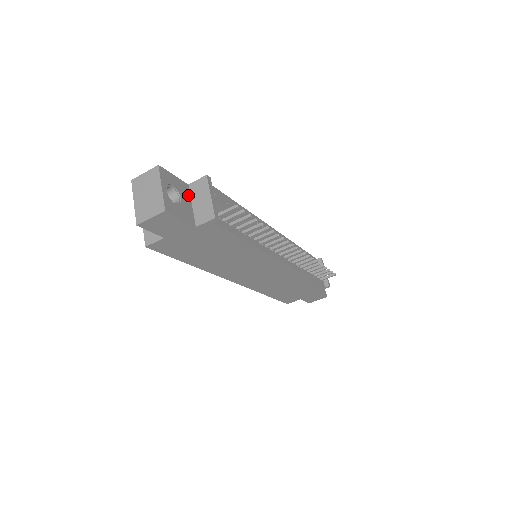
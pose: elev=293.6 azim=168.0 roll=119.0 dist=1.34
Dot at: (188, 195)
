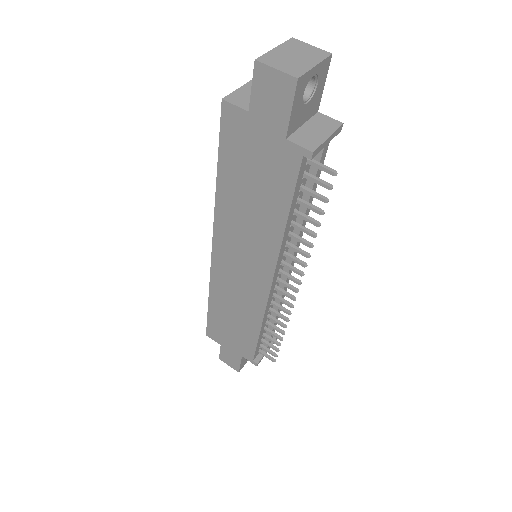
Dot at: (310, 115)
